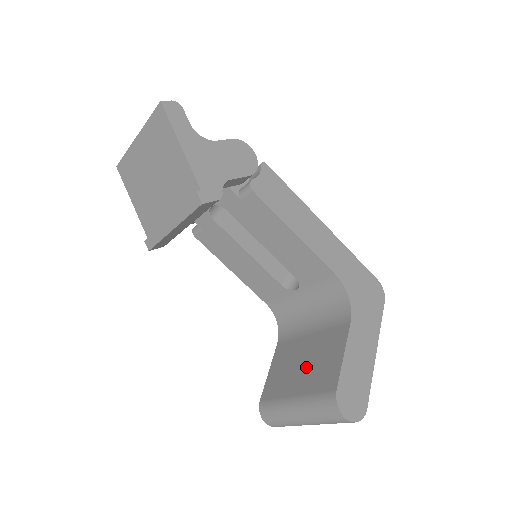
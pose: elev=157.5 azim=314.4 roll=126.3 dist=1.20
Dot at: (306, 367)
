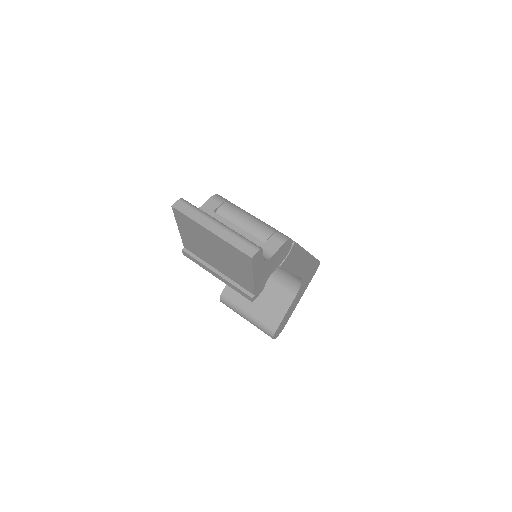
Dot at: (259, 300)
